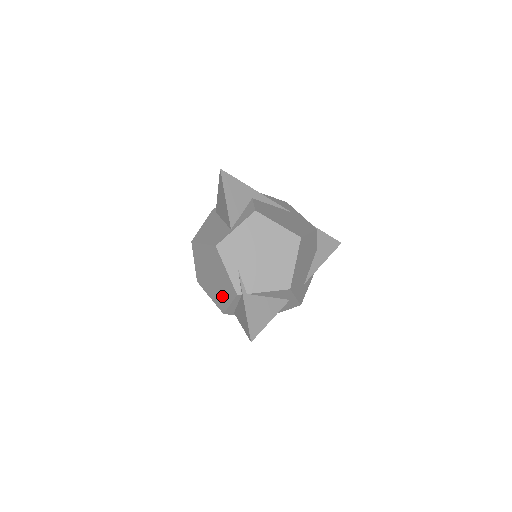
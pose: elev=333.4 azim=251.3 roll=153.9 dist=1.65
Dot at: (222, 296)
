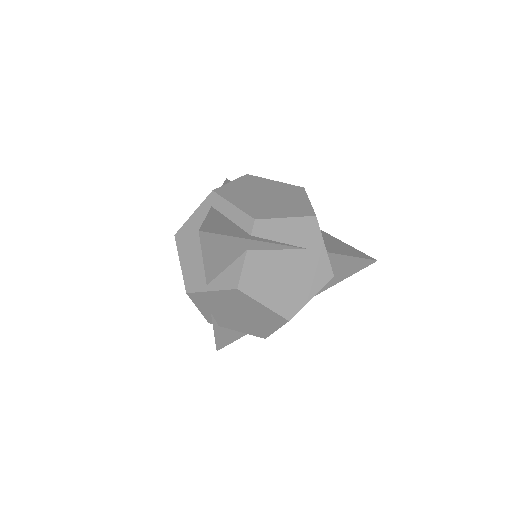
Dot at: occluded
